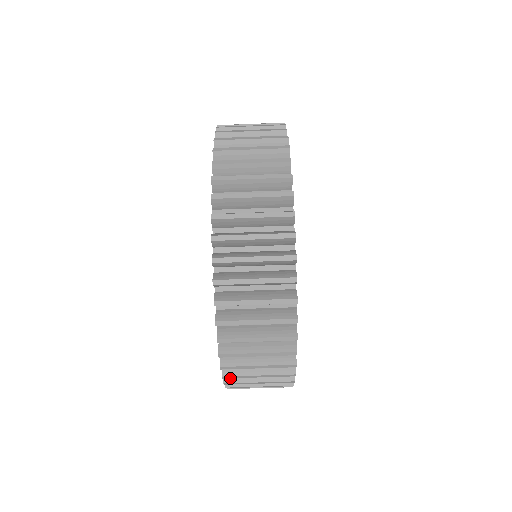
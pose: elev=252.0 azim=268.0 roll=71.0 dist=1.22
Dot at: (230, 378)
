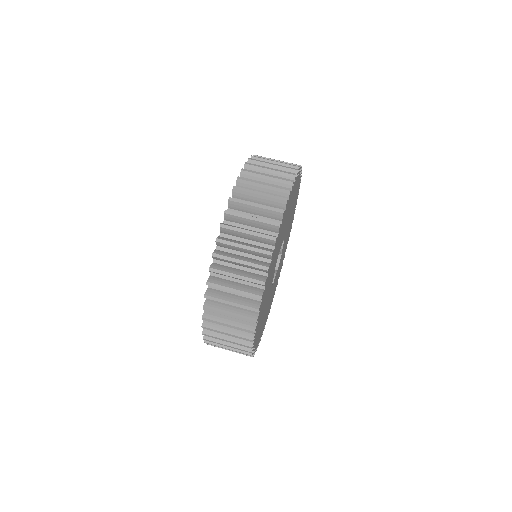
Dot at: (235, 199)
